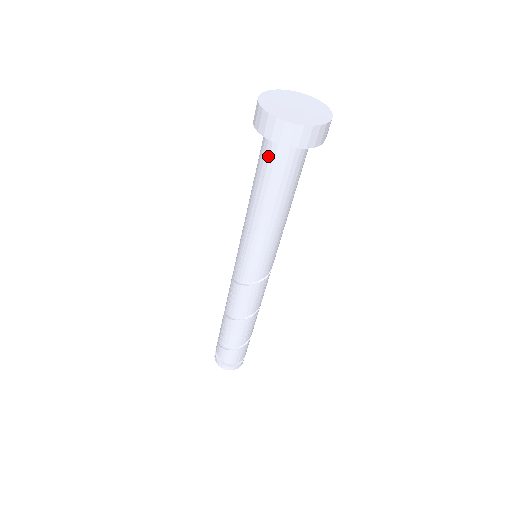
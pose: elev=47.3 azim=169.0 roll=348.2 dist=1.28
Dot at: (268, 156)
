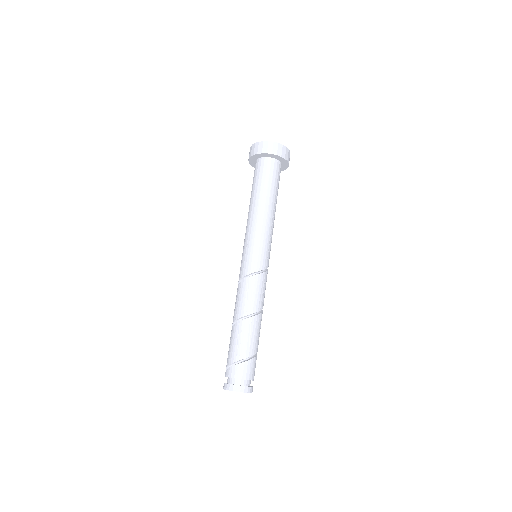
Dot at: (269, 170)
